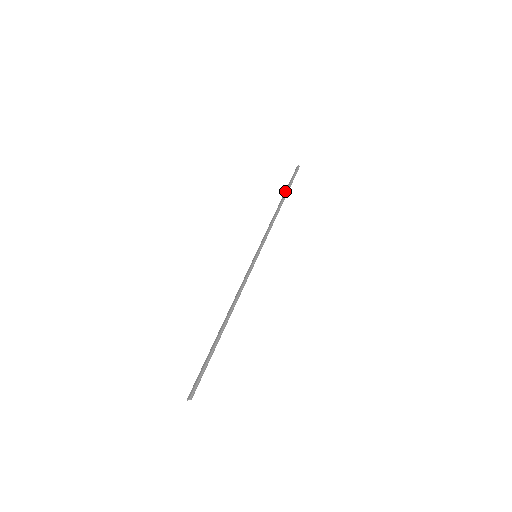
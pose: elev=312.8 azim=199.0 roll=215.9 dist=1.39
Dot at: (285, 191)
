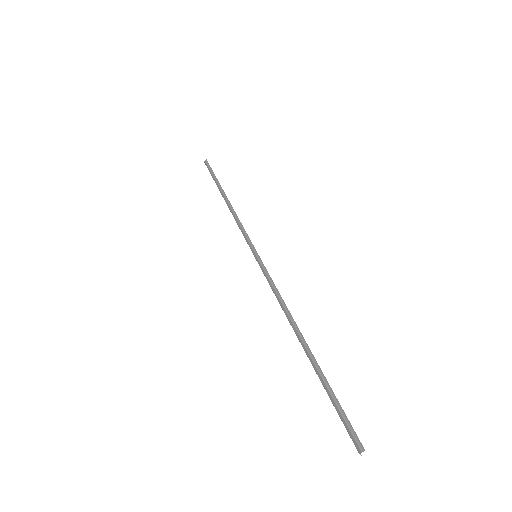
Dot at: occluded
